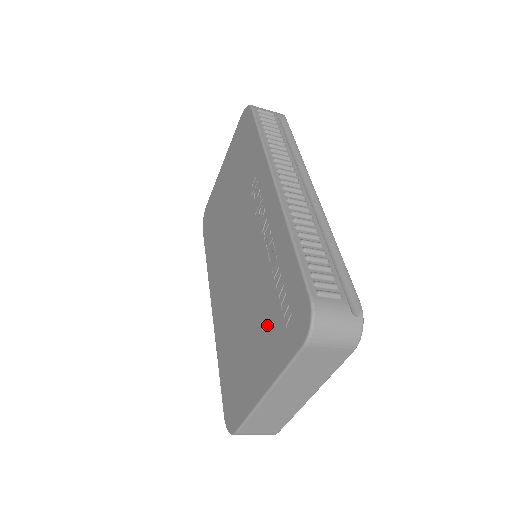
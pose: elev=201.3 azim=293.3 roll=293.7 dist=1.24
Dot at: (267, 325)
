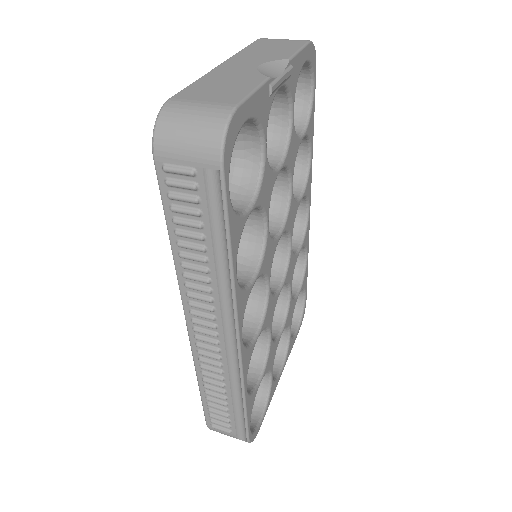
Dot at: occluded
